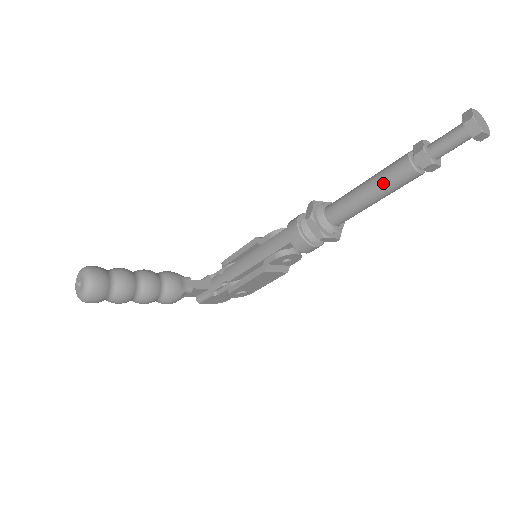
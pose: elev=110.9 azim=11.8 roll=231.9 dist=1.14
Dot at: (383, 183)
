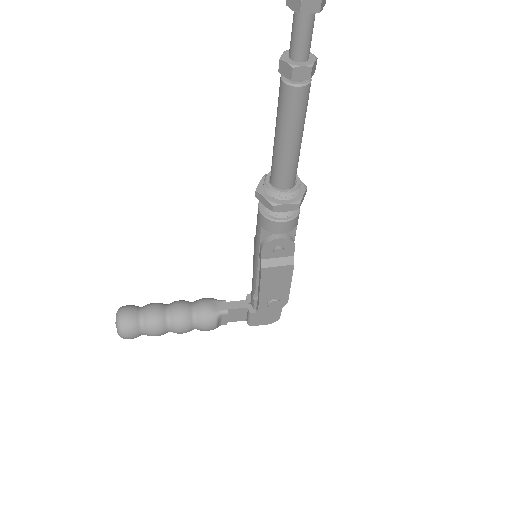
Dot at: (279, 119)
